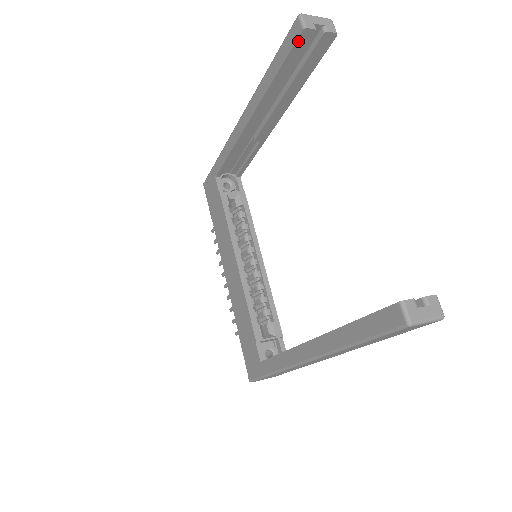
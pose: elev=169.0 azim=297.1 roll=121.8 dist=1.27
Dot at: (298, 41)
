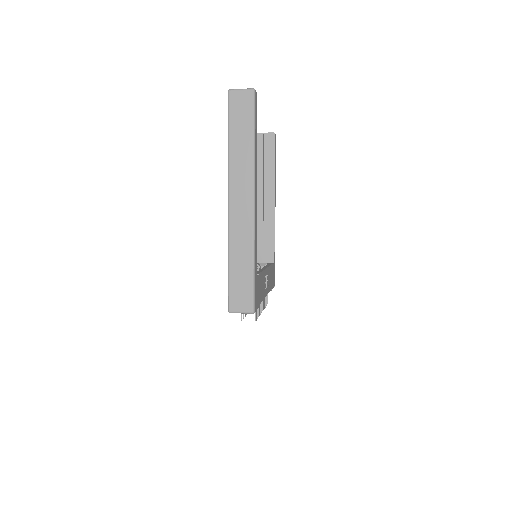
Dot at: (257, 141)
